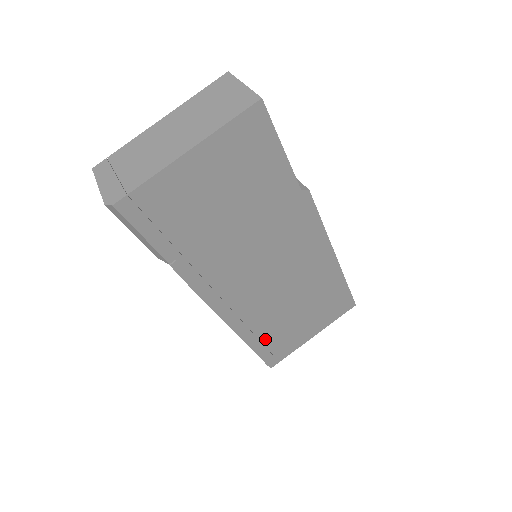
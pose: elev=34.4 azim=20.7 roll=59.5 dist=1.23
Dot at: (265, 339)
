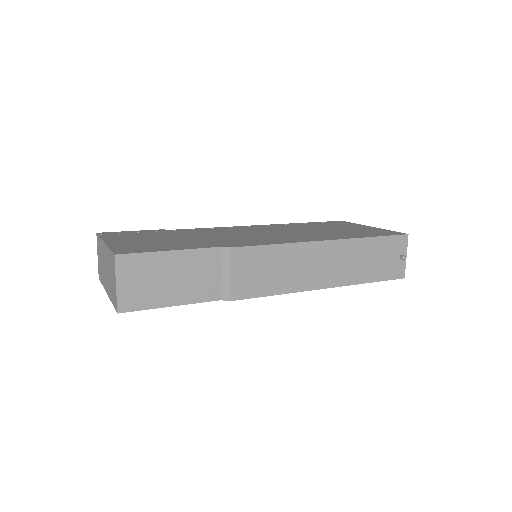
Dot at: occluded
